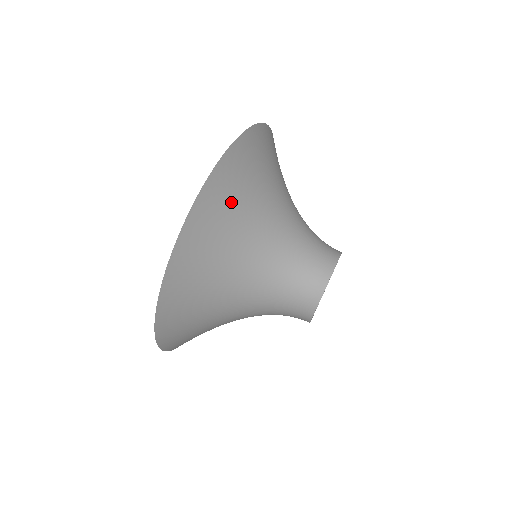
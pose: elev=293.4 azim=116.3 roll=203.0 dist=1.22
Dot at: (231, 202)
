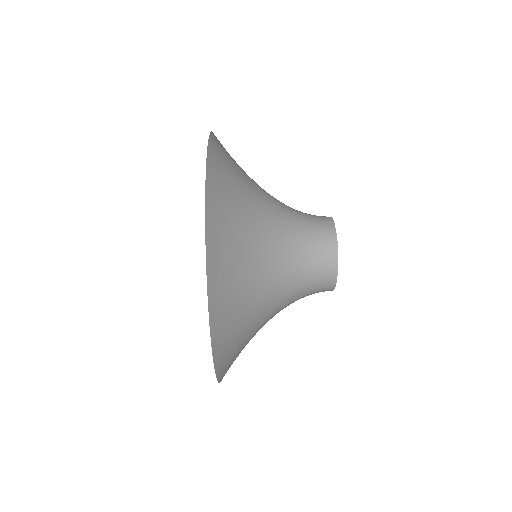
Dot at: (230, 186)
